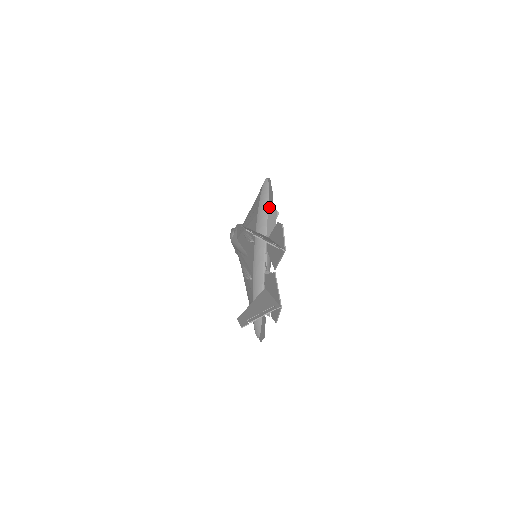
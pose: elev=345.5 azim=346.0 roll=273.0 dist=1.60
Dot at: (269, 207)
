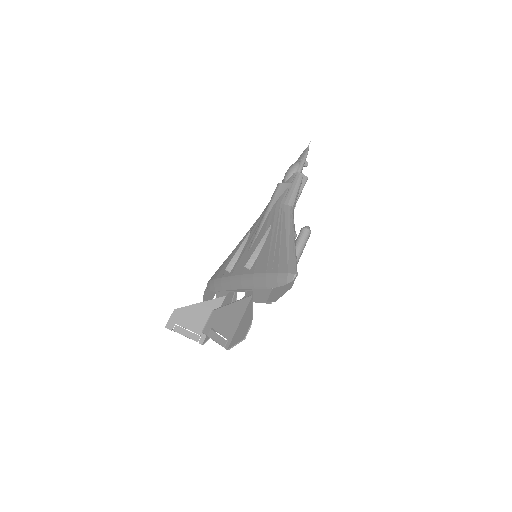
Dot at: (271, 291)
